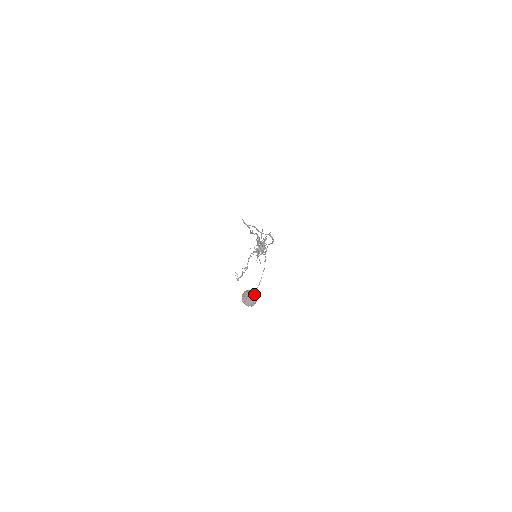
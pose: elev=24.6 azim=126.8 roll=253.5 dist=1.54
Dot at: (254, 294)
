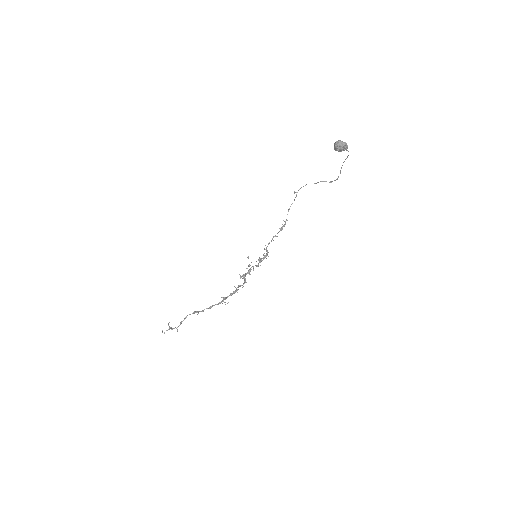
Dot at: (347, 145)
